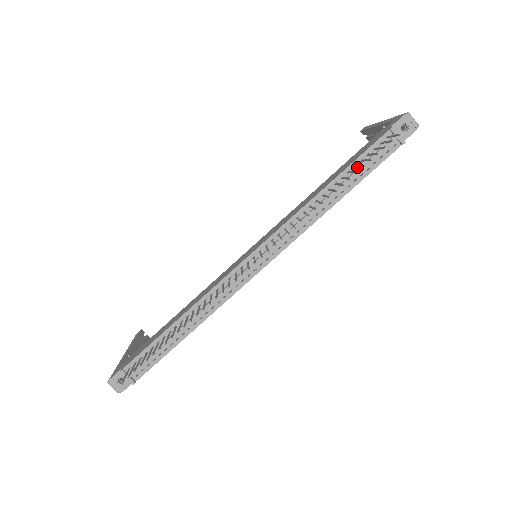
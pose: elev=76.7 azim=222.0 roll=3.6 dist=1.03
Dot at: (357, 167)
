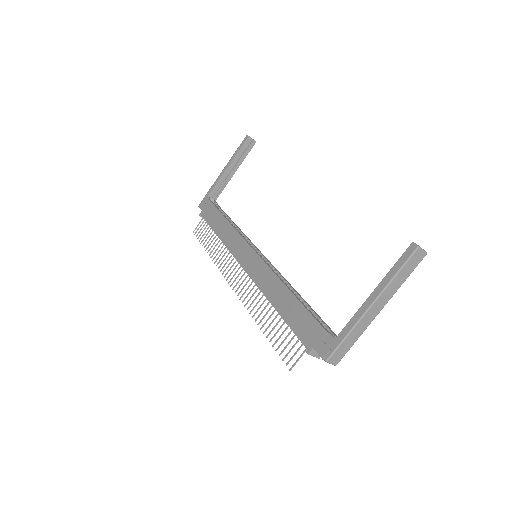
Dot at: occluded
